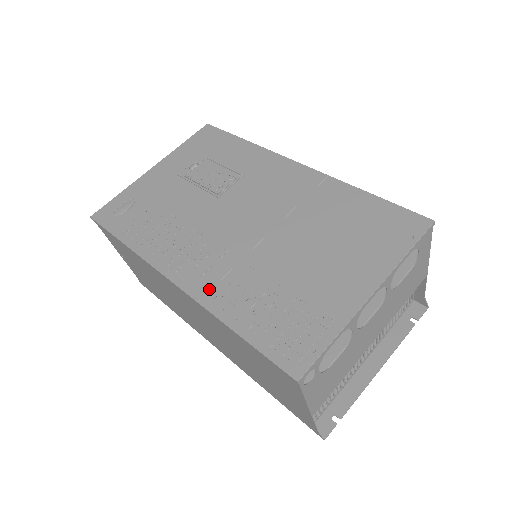
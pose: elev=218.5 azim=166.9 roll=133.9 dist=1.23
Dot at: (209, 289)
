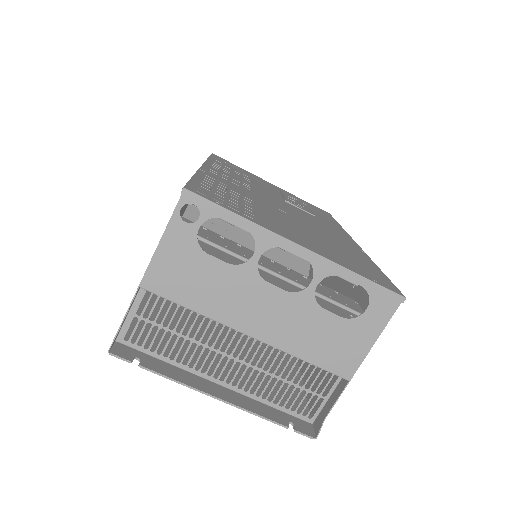
Dot at: (214, 176)
